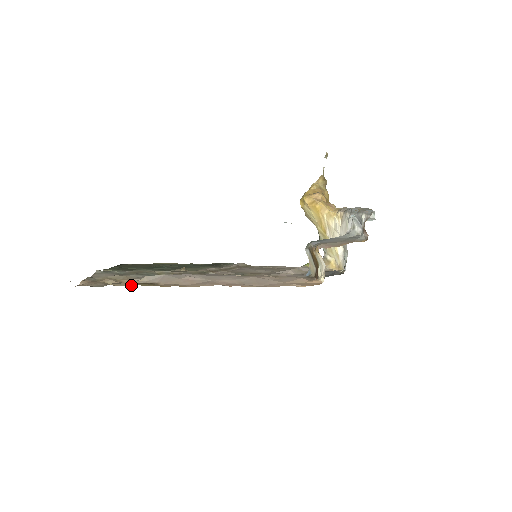
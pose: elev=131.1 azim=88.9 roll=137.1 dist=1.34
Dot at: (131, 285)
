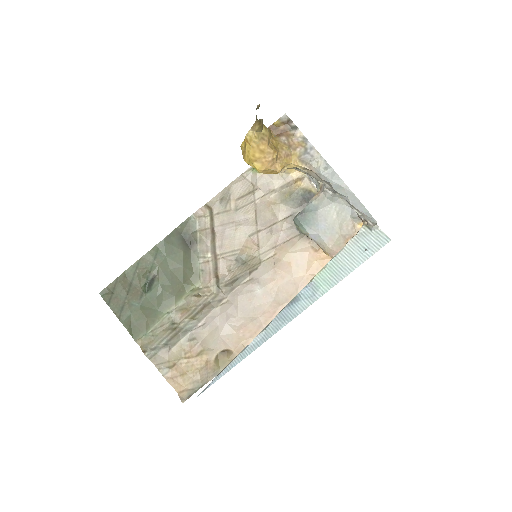
Dot at: (207, 359)
